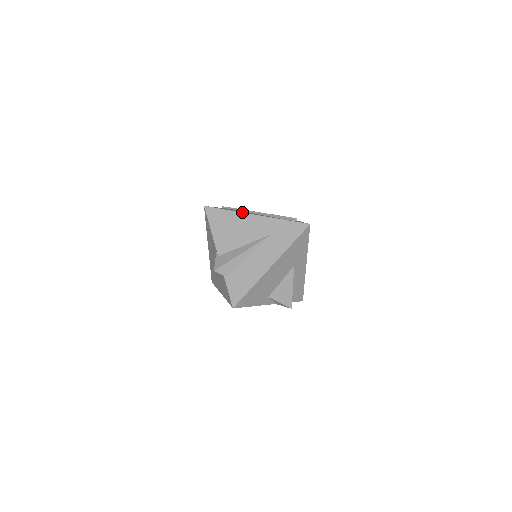
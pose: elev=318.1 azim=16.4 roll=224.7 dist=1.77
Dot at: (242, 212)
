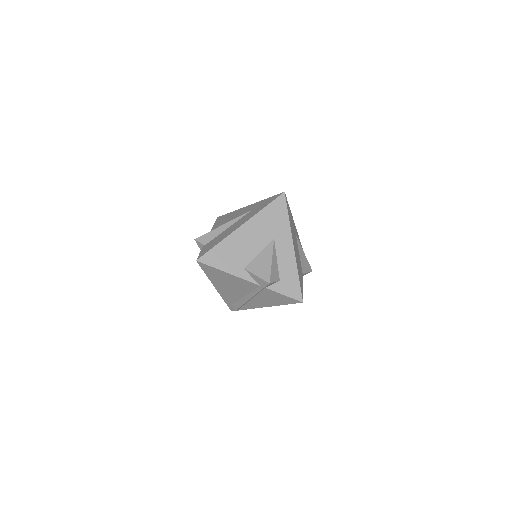
Dot at: (240, 209)
